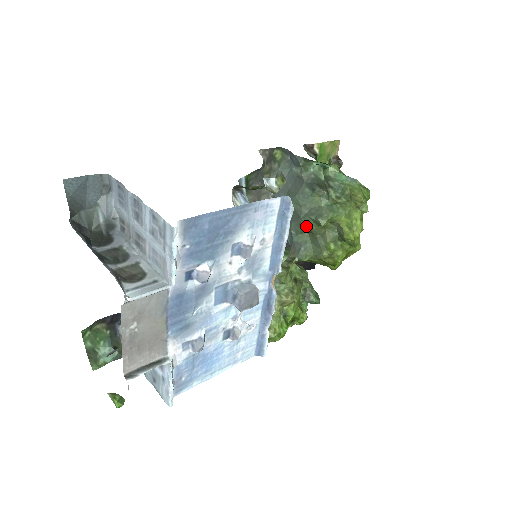
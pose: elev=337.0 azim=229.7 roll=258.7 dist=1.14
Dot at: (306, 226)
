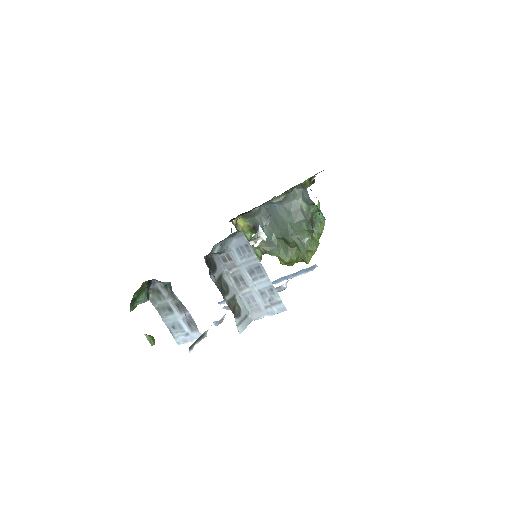
Dot at: (288, 242)
